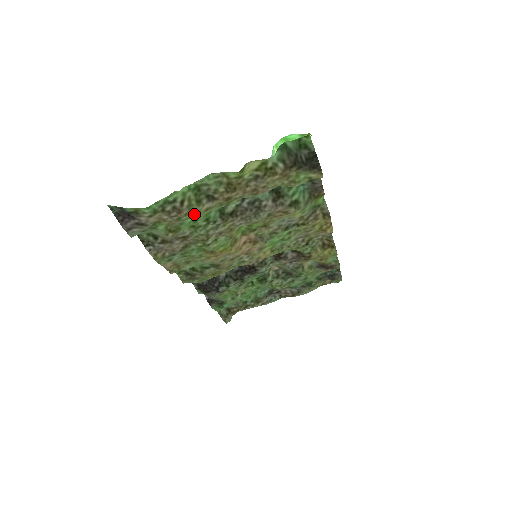
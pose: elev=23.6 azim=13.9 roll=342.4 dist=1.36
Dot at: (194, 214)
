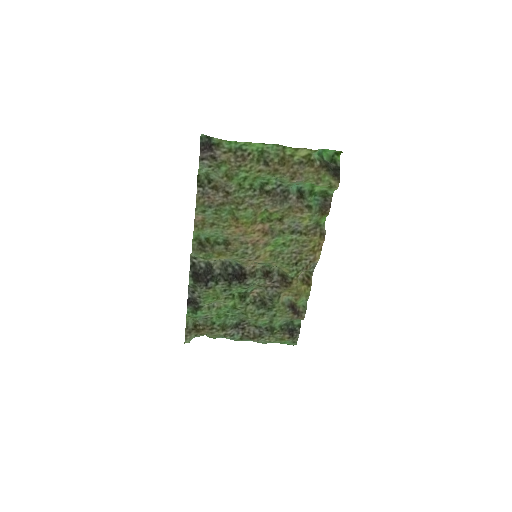
Dot at: (250, 169)
